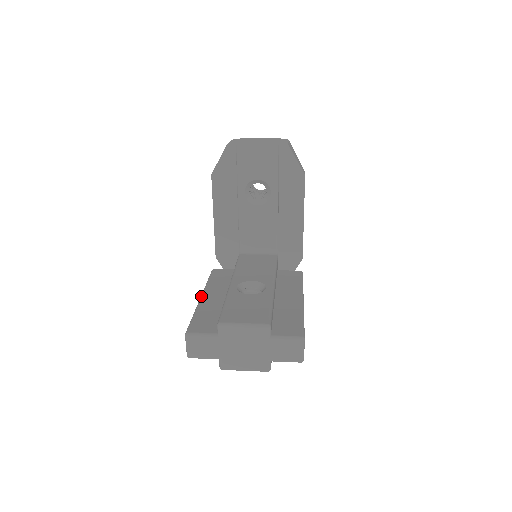
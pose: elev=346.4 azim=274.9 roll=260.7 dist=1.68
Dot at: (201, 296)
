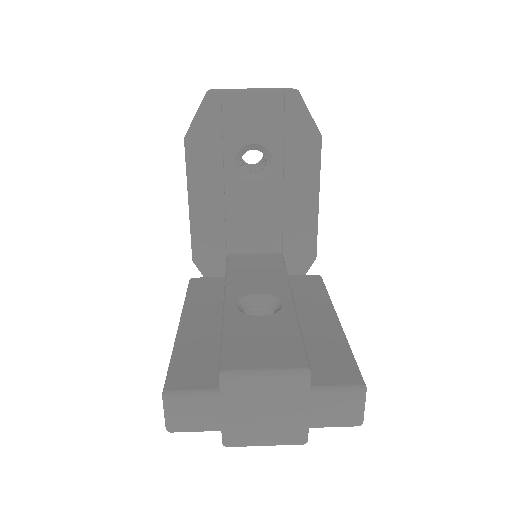
Dot at: (180, 322)
